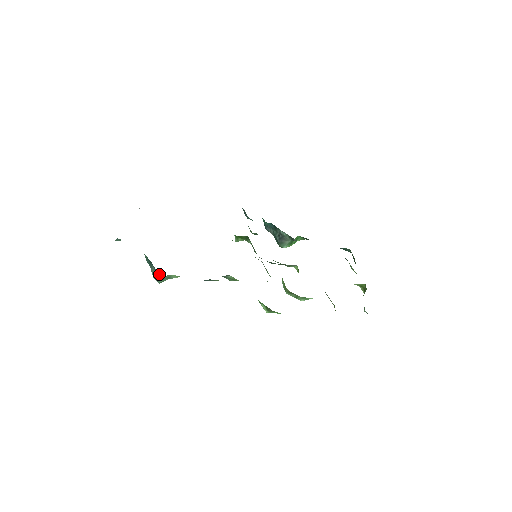
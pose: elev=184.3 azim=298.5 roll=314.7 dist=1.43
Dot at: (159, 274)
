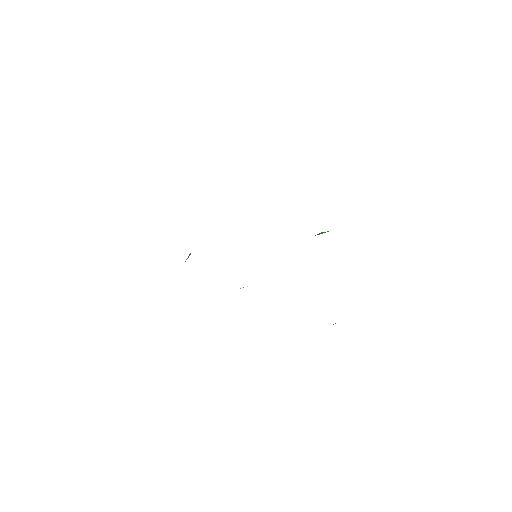
Dot at: occluded
